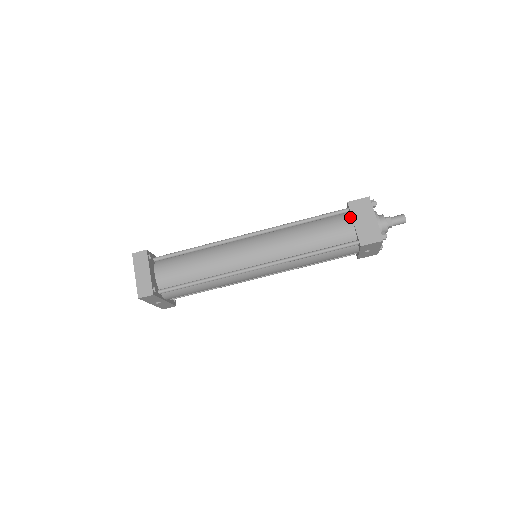
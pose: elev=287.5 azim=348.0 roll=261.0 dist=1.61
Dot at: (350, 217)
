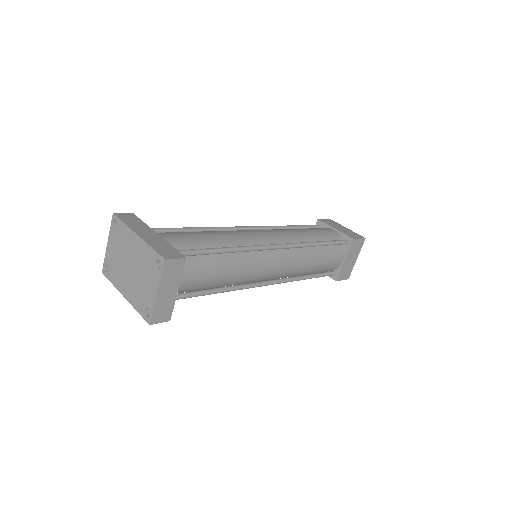
Dot at: (345, 251)
